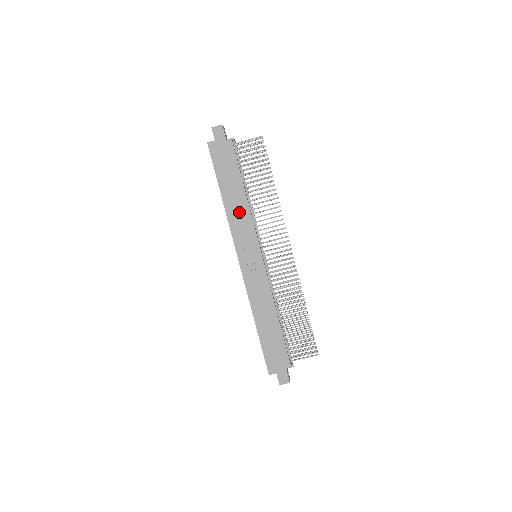
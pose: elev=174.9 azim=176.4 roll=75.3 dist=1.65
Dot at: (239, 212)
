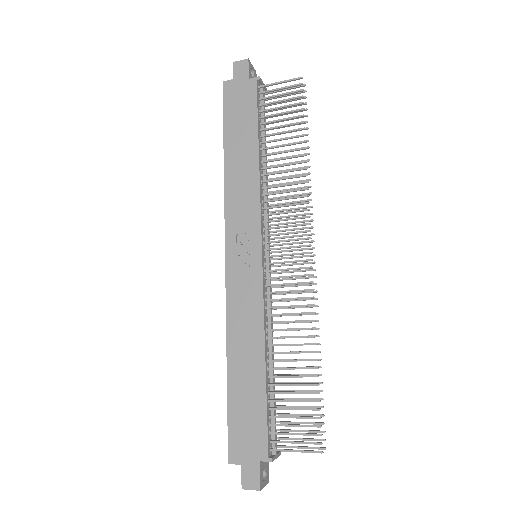
Dot at: (243, 182)
